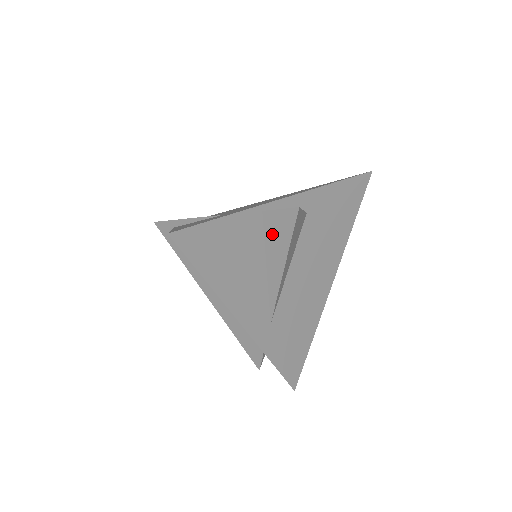
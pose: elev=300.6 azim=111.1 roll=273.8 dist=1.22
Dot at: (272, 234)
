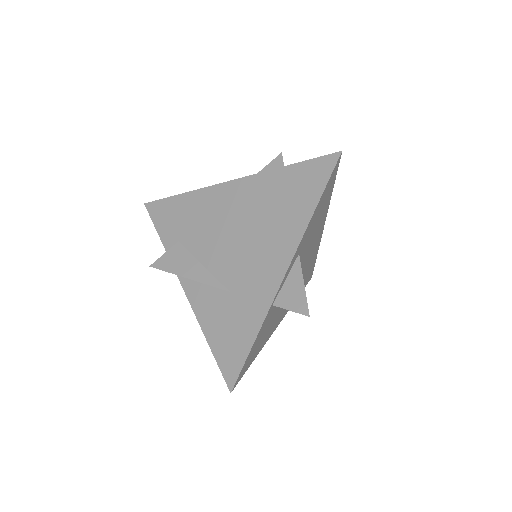
Dot at: occluded
